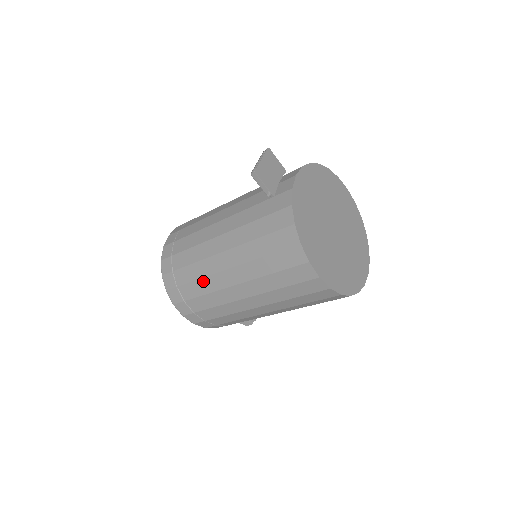
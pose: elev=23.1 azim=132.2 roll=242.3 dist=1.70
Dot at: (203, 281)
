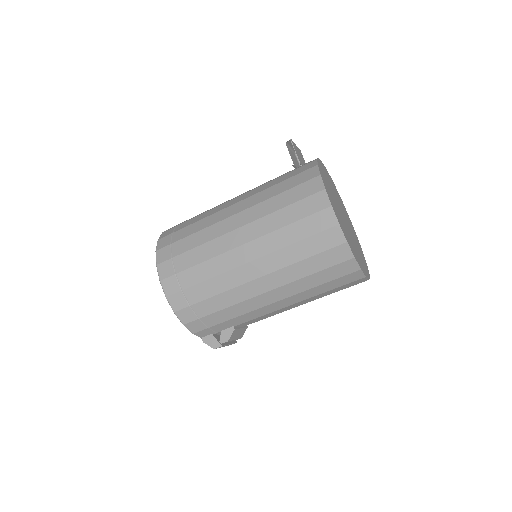
Dot at: (204, 231)
